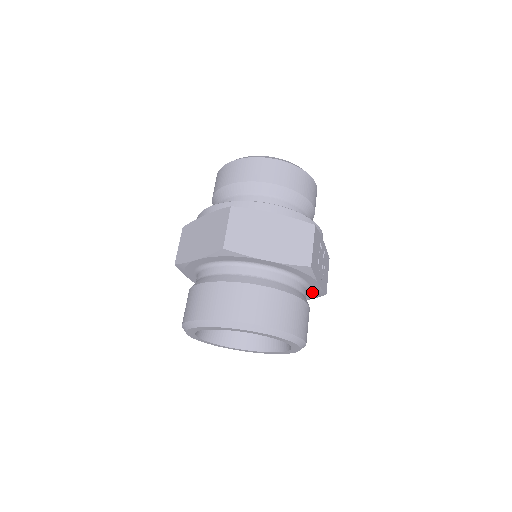
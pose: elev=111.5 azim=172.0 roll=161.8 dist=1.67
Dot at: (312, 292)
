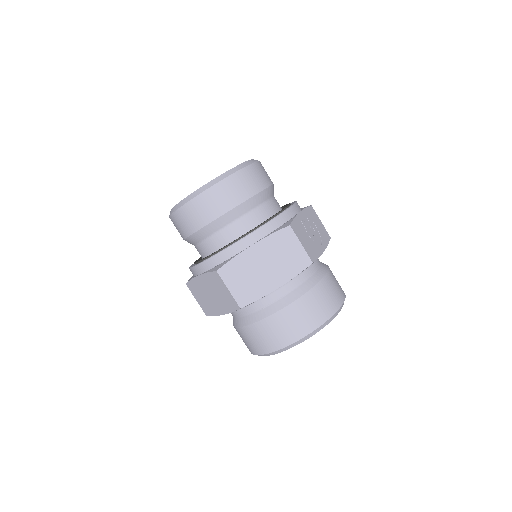
Dot at: occluded
